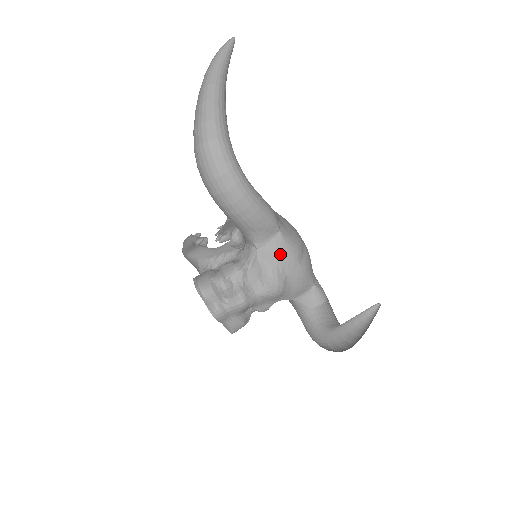
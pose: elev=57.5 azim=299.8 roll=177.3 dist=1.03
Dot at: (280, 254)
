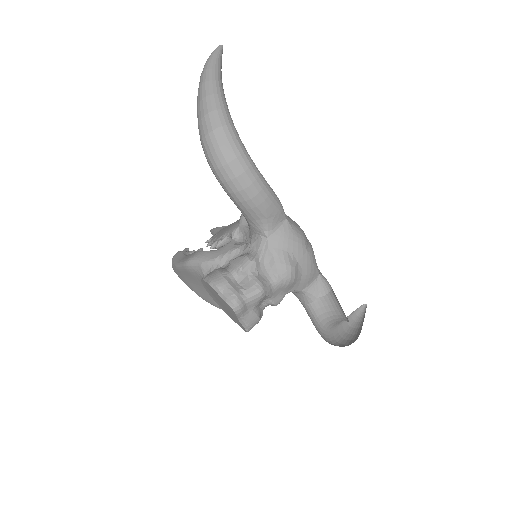
Dot at: (289, 241)
